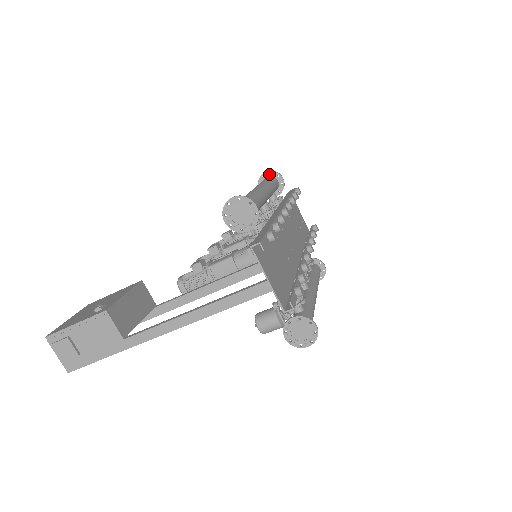
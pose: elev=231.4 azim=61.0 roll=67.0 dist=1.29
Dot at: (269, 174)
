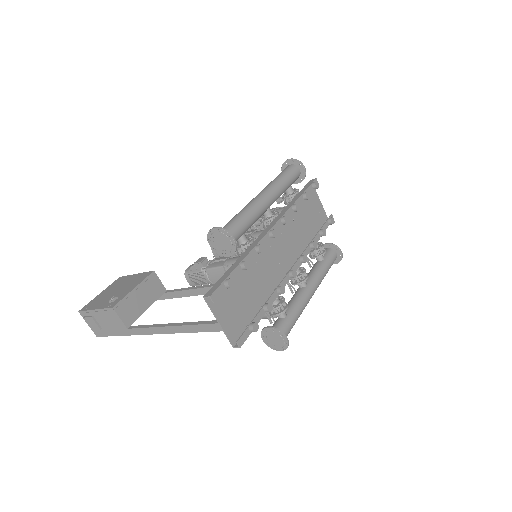
Dot at: (291, 162)
